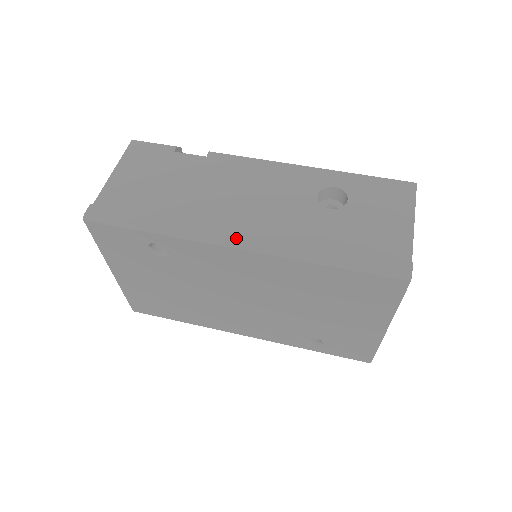
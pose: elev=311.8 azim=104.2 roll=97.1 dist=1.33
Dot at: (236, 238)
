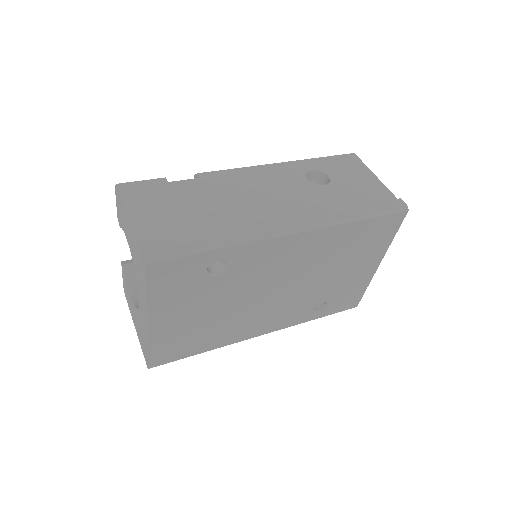
Dot at: (289, 226)
